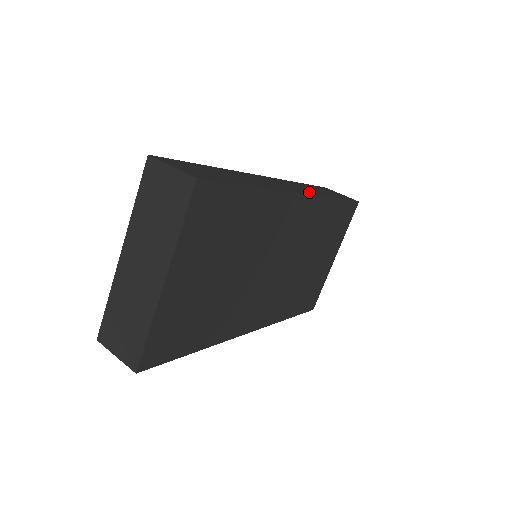
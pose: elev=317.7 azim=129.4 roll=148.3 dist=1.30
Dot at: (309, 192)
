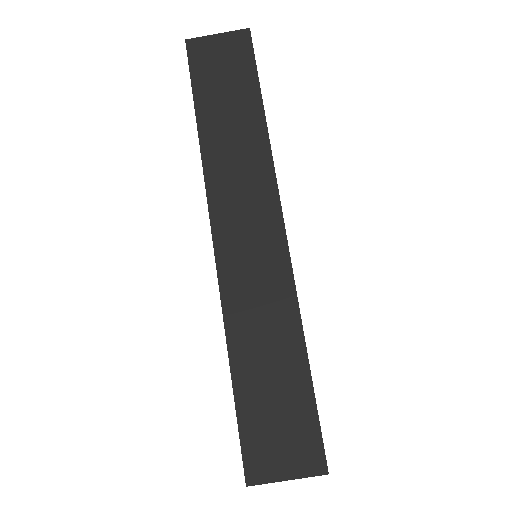
Dot at: (264, 185)
